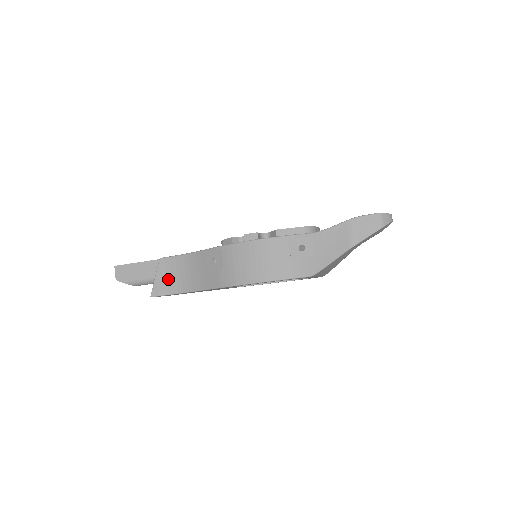
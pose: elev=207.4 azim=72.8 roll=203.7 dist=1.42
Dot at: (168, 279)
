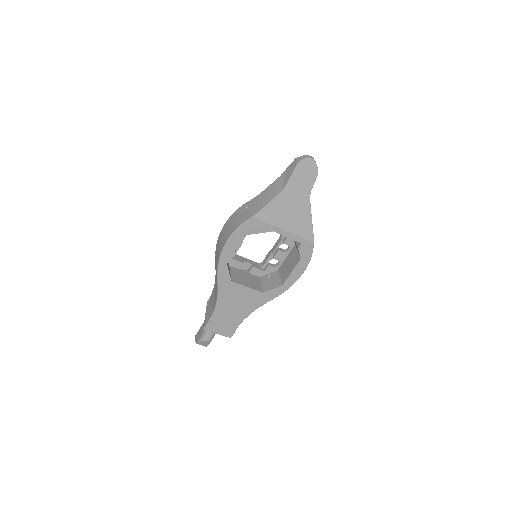
Dot at: (210, 309)
